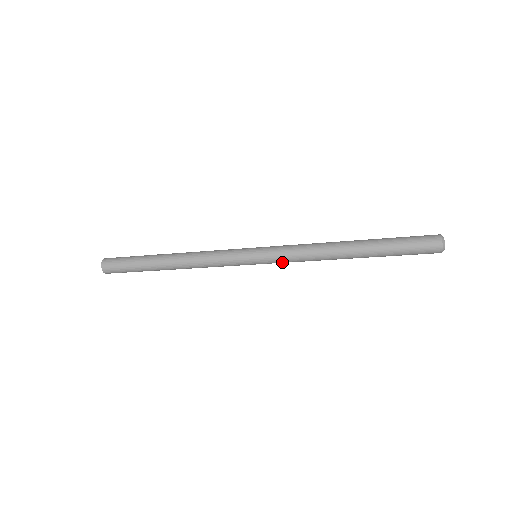
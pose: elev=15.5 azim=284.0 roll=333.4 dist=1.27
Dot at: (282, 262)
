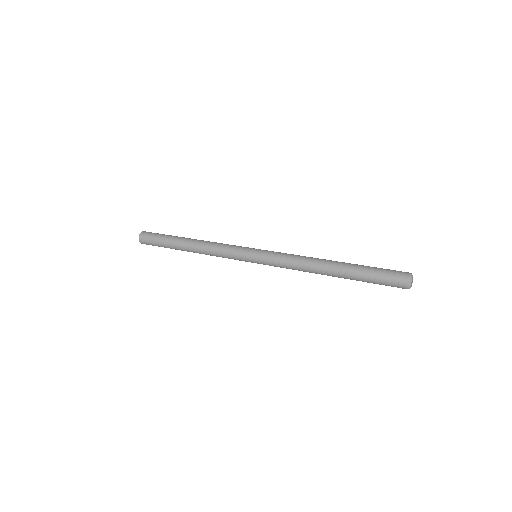
Dot at: (276, 266)
